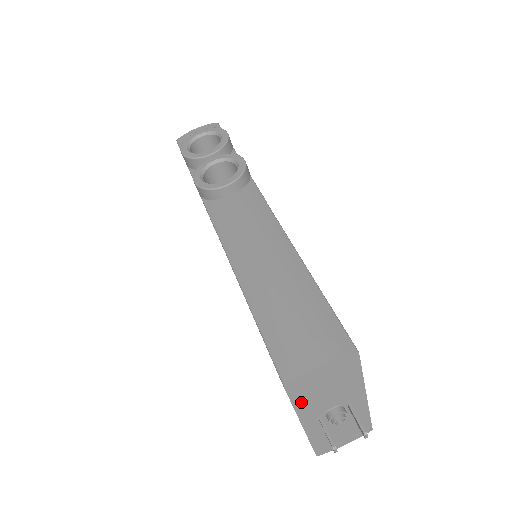
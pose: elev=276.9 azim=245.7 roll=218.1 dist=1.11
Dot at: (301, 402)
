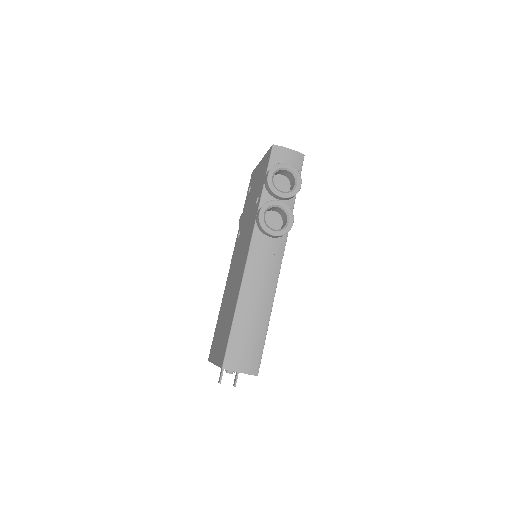
Dot at: occluded
